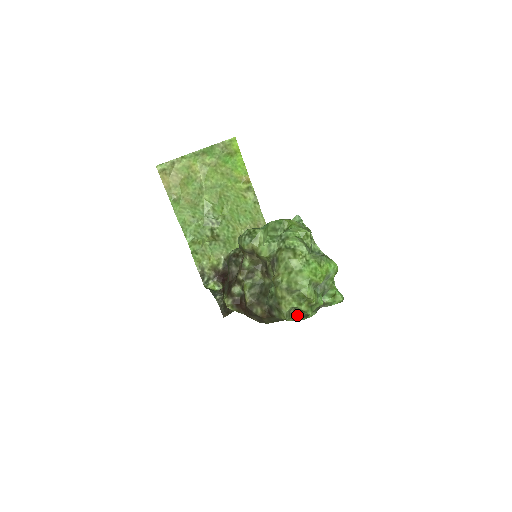
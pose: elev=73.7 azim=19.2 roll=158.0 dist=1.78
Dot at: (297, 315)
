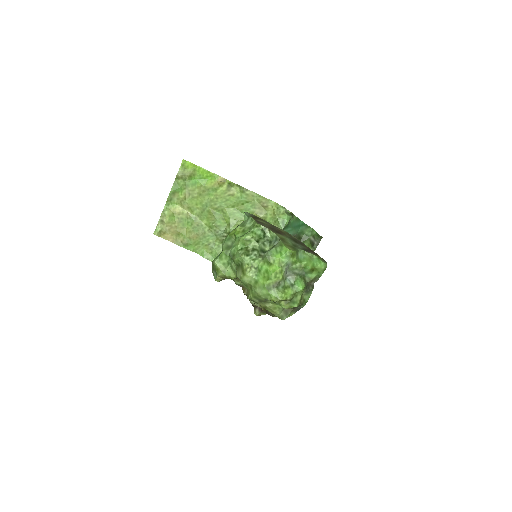
Dot at: (292, 309)
